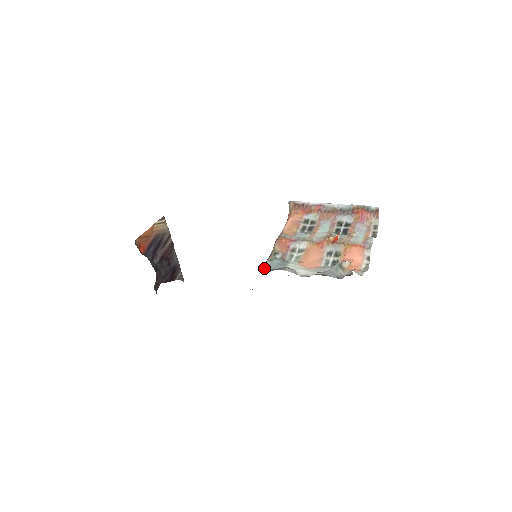
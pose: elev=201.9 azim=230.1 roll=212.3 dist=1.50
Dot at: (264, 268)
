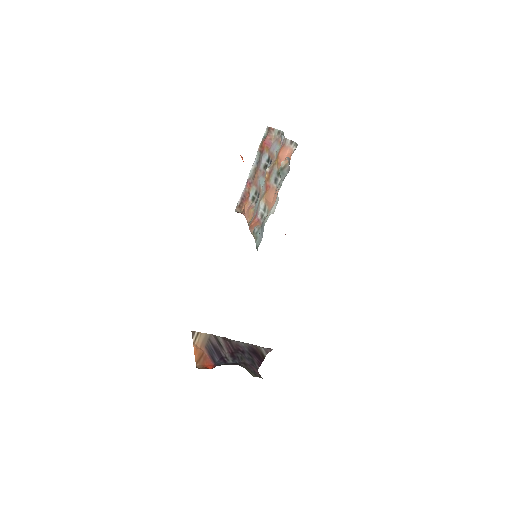
Dot at: occluded
